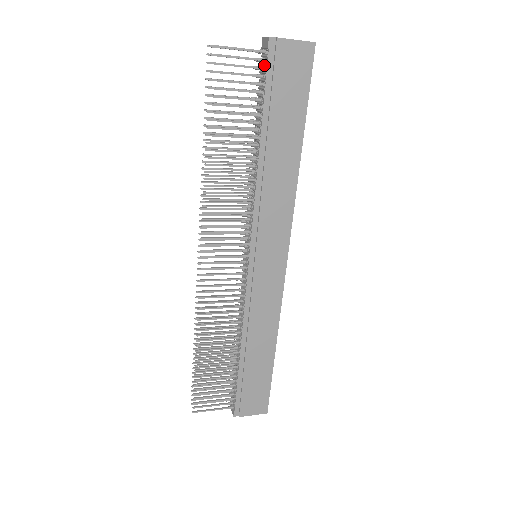
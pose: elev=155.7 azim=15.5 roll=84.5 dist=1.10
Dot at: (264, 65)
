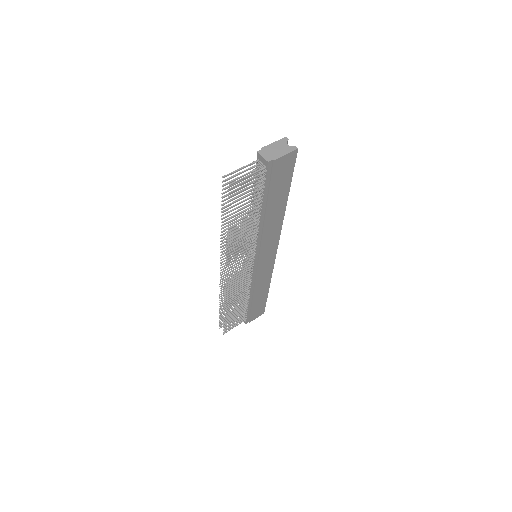
Dot at: (262, 172)
